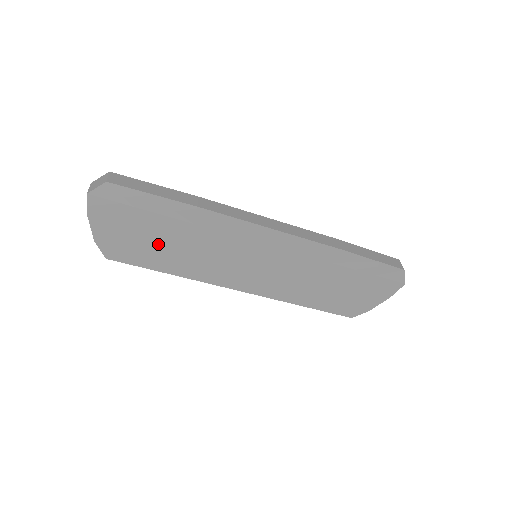
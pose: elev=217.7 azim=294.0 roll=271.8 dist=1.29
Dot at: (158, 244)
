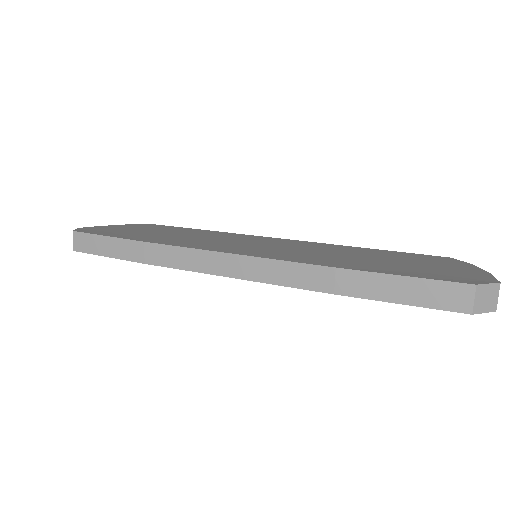
Dot at: occluded
